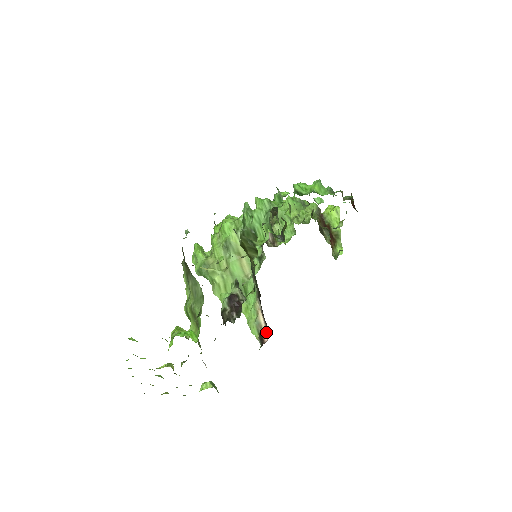
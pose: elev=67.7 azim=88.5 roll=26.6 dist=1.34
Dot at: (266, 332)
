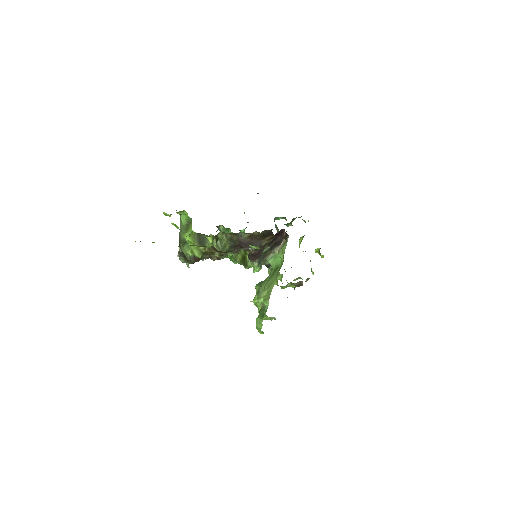
Dot at: (284, 234)
